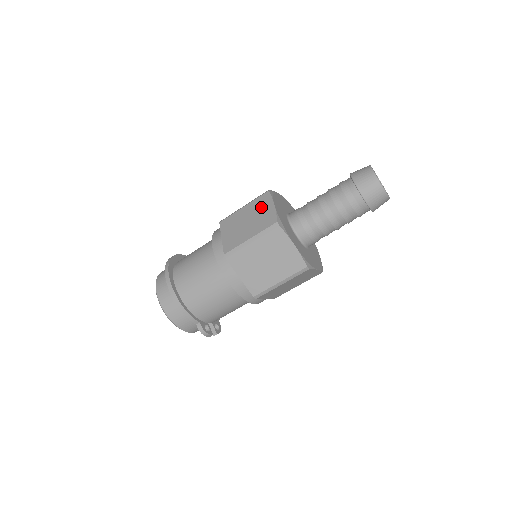
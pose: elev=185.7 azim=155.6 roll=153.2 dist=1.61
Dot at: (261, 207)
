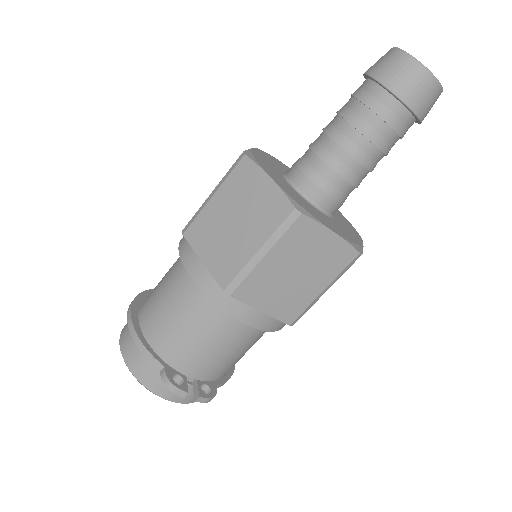
Dot at: occluded
